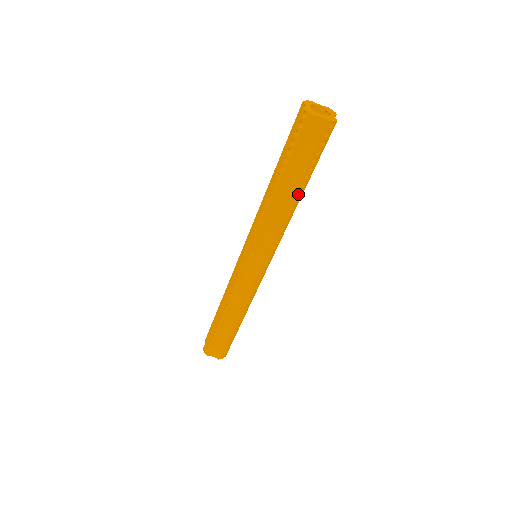
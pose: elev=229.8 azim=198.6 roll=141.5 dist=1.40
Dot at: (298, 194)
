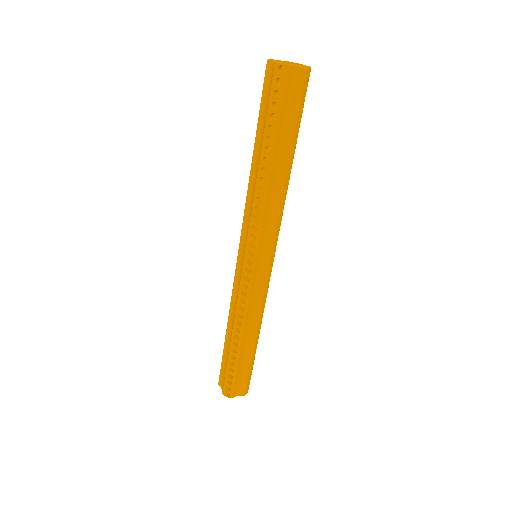
Dot at: (290, 164)
